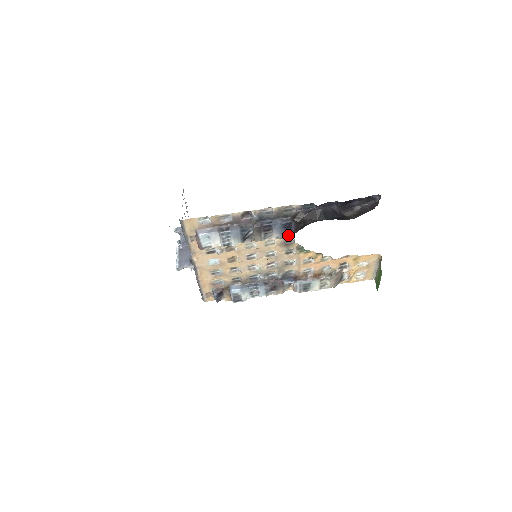
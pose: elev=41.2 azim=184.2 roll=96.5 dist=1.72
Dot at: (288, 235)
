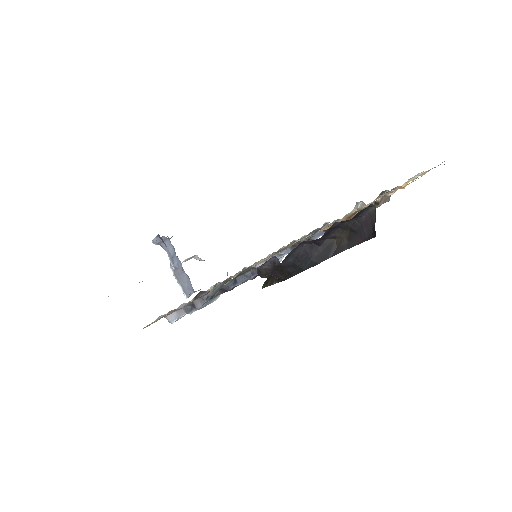
Dot at: occluded
